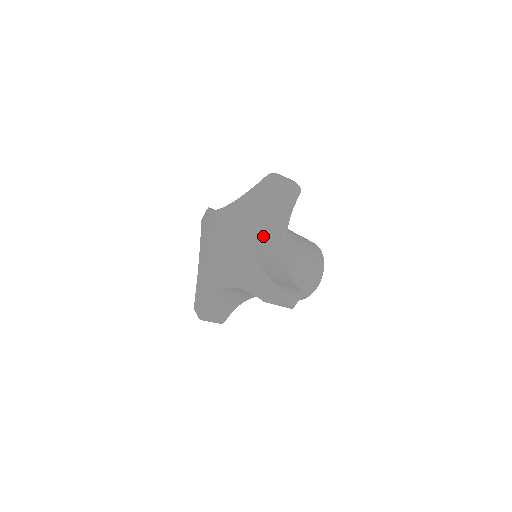
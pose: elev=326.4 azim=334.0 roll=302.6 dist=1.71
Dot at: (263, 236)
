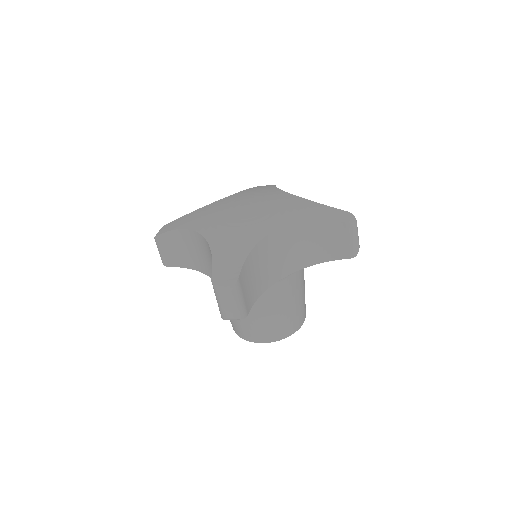
Dot at: occluded
